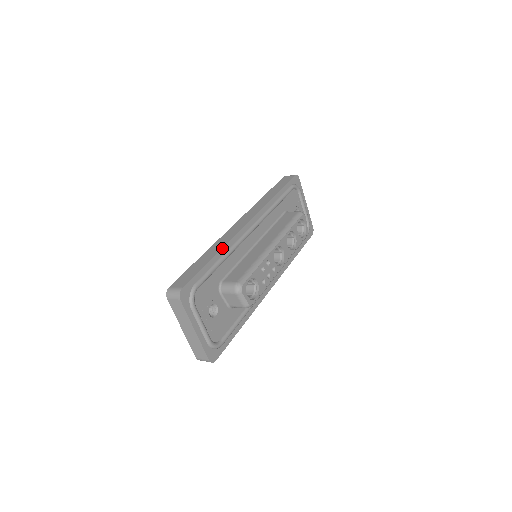
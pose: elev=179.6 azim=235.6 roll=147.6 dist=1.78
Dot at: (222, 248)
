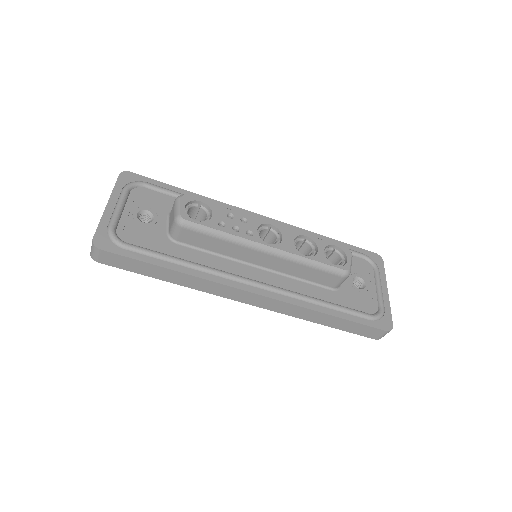
Dot at: (206, 197)
